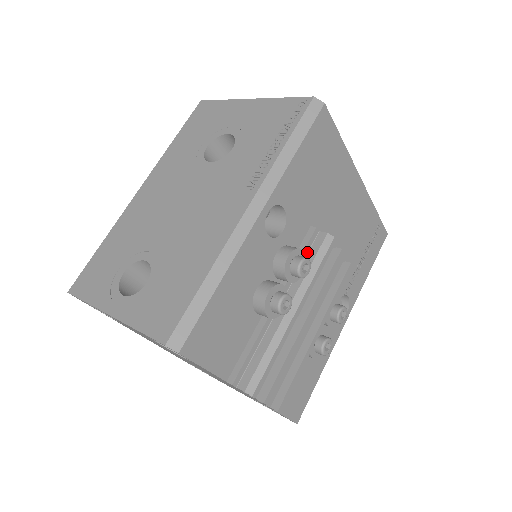
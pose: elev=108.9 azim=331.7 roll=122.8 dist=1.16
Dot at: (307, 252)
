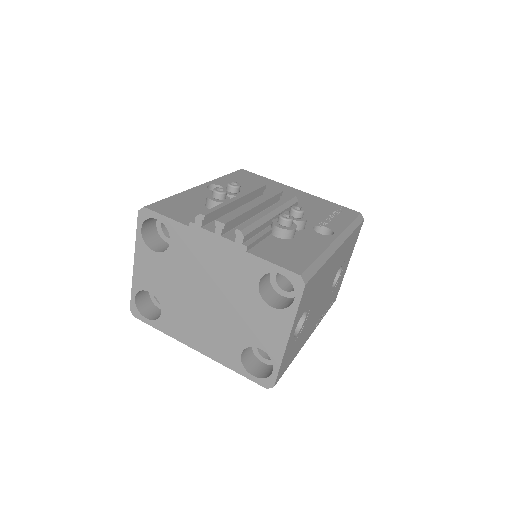
Dot at: occluded
